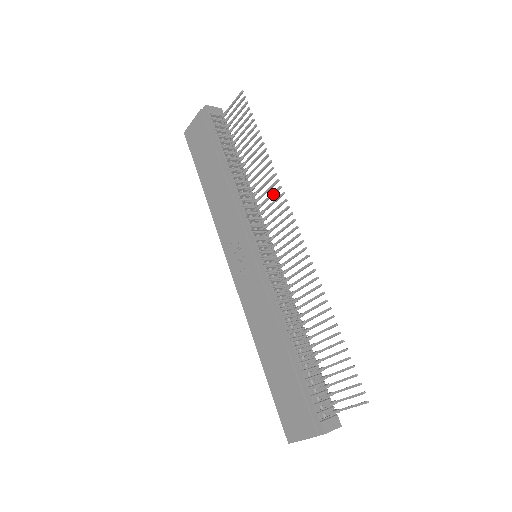
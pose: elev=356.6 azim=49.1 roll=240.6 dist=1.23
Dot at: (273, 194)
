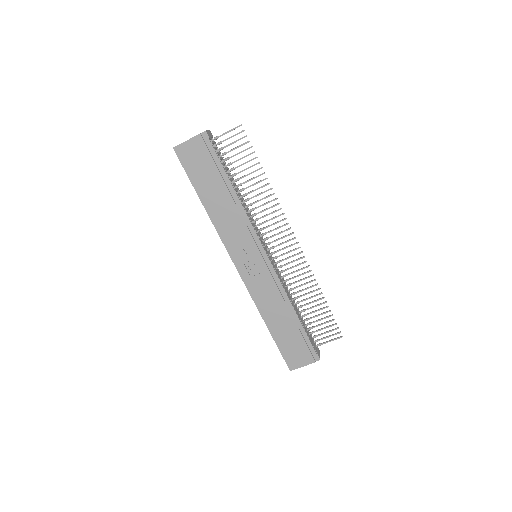
Dot at: occluded
